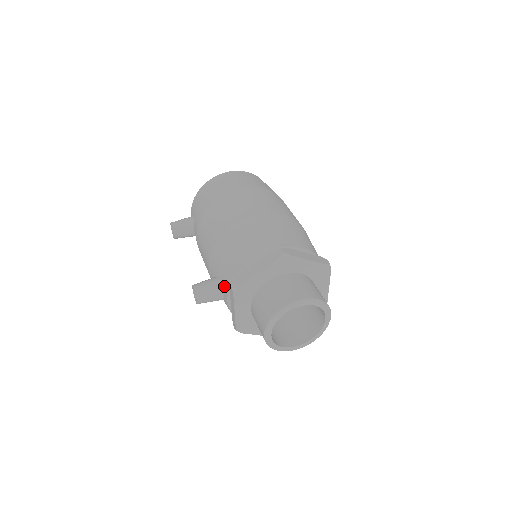
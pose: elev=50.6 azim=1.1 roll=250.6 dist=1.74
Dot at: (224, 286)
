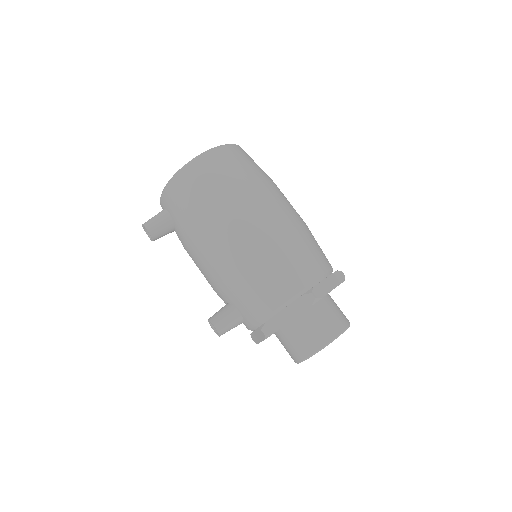
Dot at: (246, 319)
